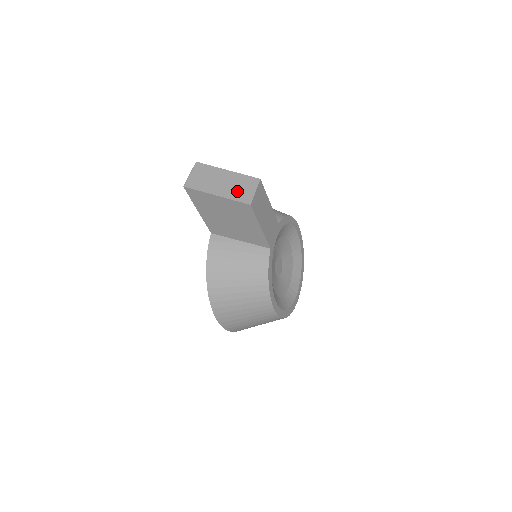
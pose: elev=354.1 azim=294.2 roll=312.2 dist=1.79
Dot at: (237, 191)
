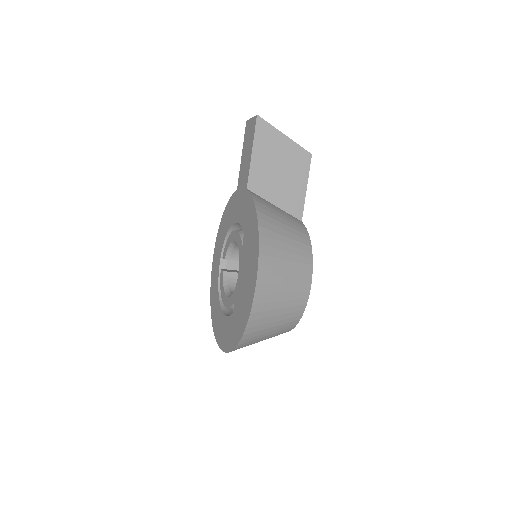
Dot at: occluded
